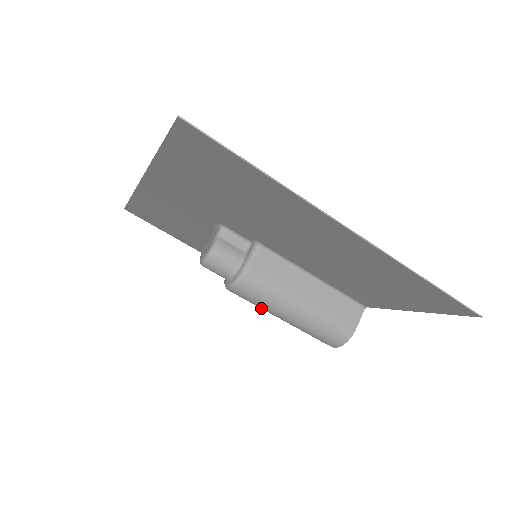
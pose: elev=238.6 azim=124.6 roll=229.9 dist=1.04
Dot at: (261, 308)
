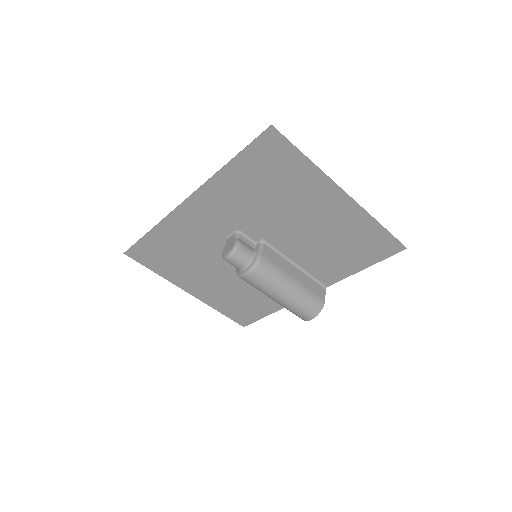
Dot at: (266, 290)
